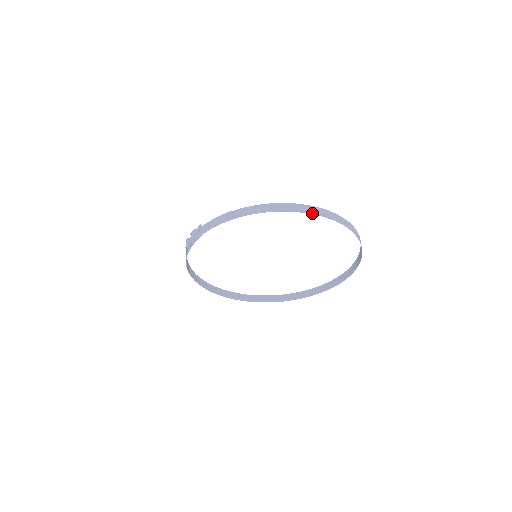
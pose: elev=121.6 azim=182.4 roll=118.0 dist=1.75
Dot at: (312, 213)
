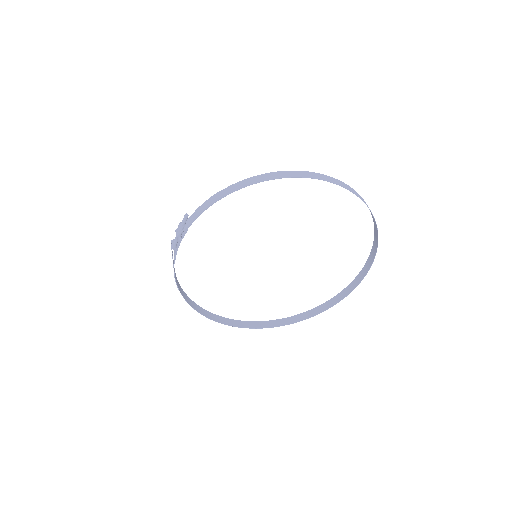
Dot at: (315, 178)
